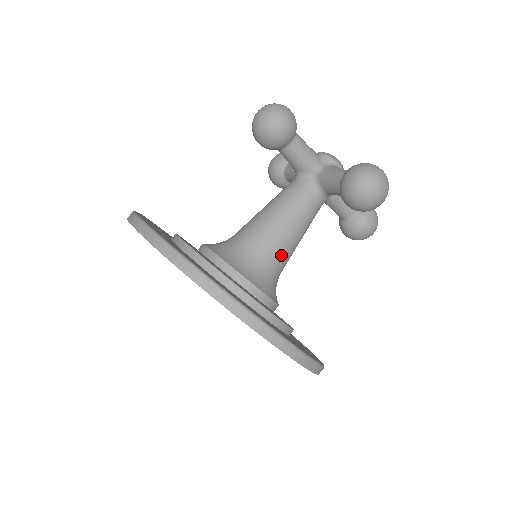
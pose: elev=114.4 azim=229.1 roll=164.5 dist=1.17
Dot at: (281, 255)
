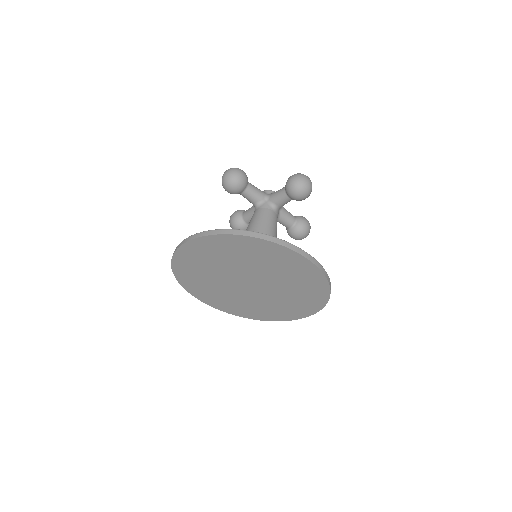
Dot at: occluded
